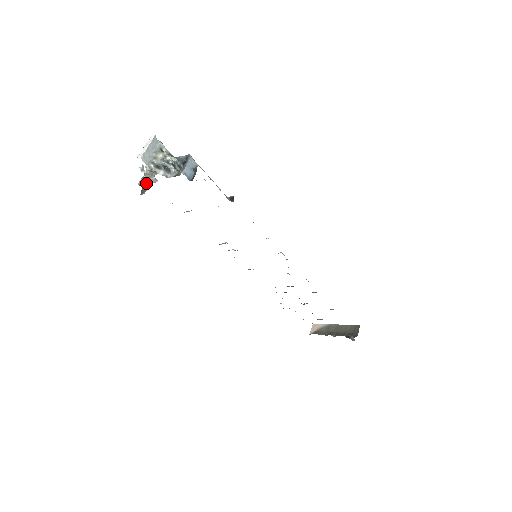
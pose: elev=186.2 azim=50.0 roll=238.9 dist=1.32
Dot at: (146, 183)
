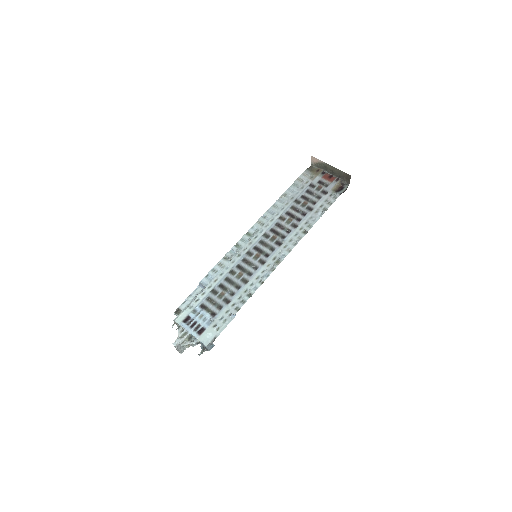
Dot at: occluded
